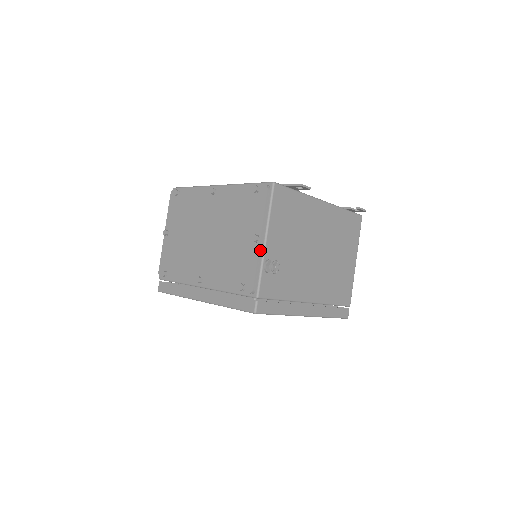
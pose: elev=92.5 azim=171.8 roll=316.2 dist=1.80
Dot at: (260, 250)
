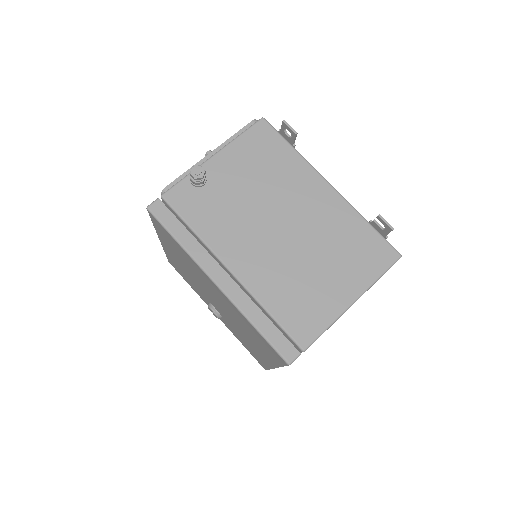
Dot at: (202, 161)
